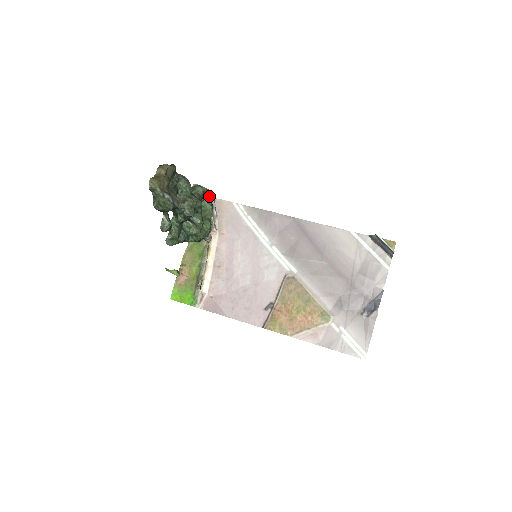
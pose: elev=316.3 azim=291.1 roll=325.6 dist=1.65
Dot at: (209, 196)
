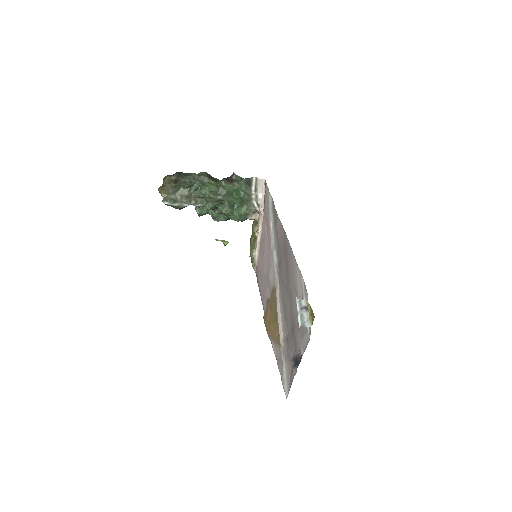
Dot at: (241, 185)
